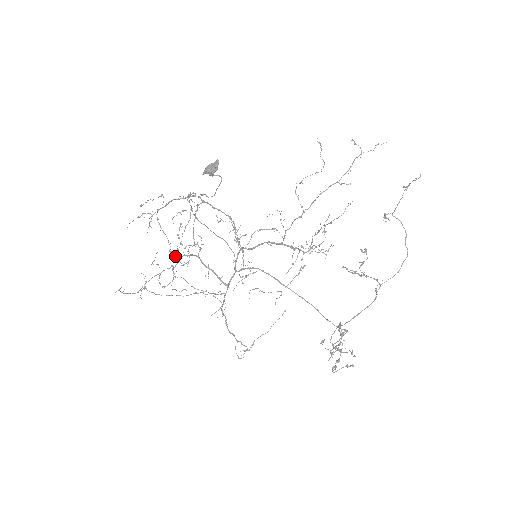
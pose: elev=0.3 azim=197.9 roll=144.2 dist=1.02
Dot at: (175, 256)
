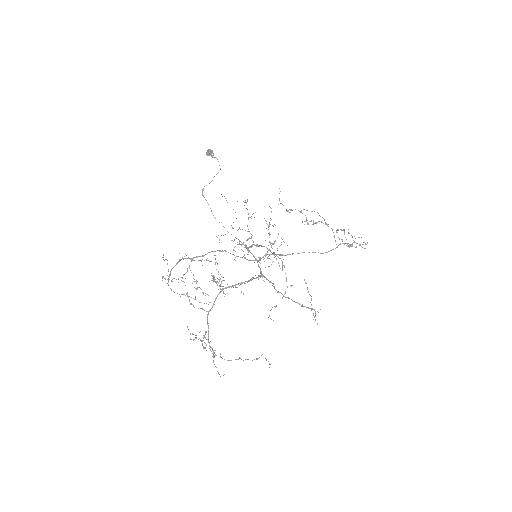
Dot at: occluded
